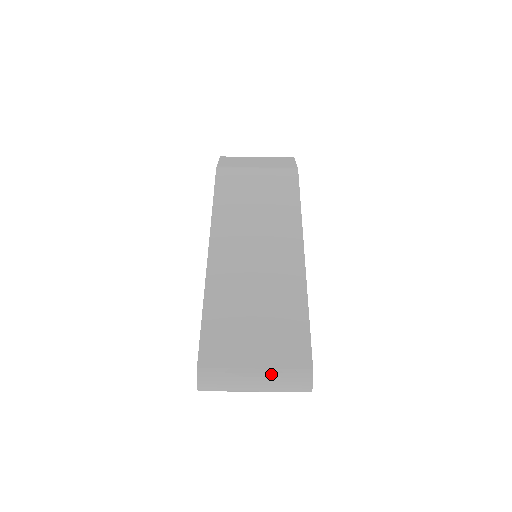
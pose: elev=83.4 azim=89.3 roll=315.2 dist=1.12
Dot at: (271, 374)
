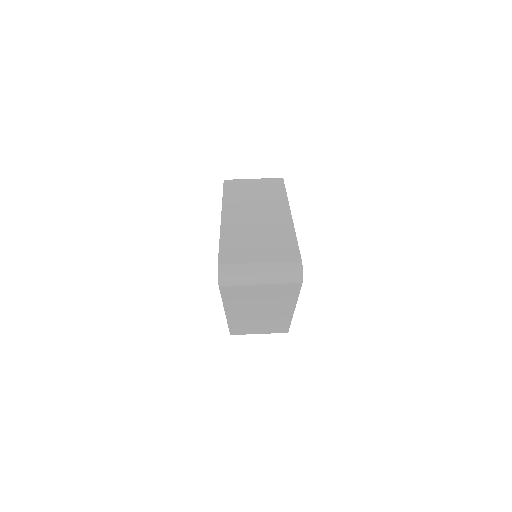
Dot at: (272, 266)
